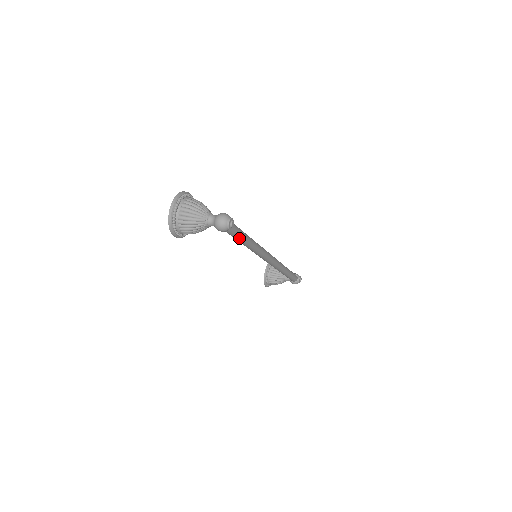
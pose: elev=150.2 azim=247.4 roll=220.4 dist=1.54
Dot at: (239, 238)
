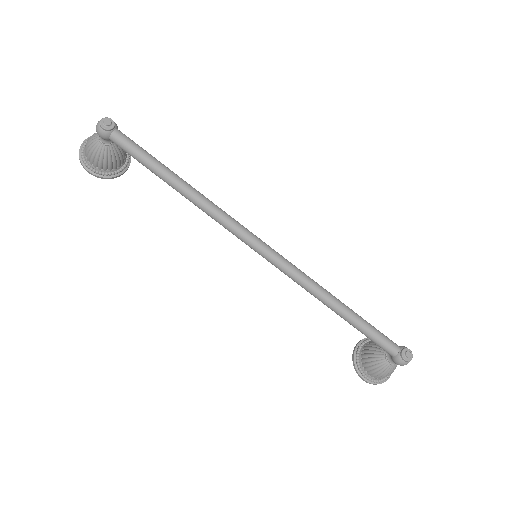
Dot at: (145, 161)
